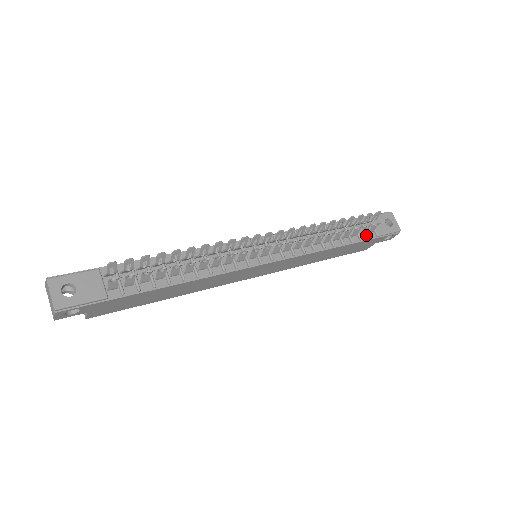
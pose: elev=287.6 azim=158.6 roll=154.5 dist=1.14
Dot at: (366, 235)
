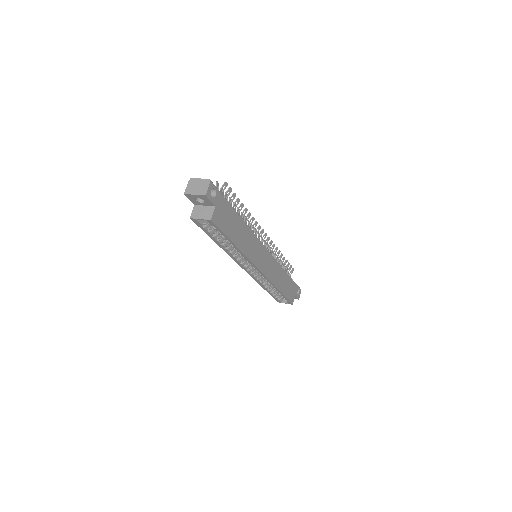
Dot at: occluded
